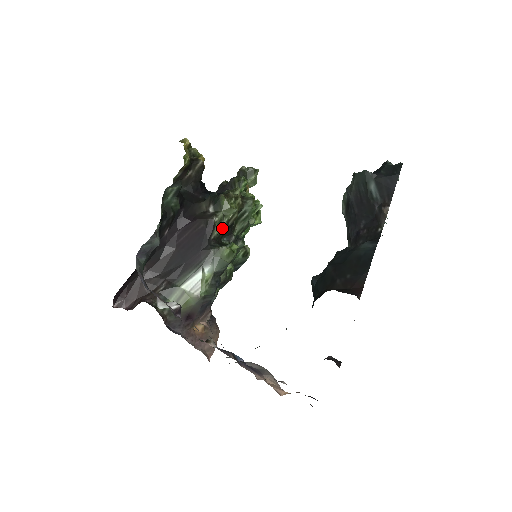
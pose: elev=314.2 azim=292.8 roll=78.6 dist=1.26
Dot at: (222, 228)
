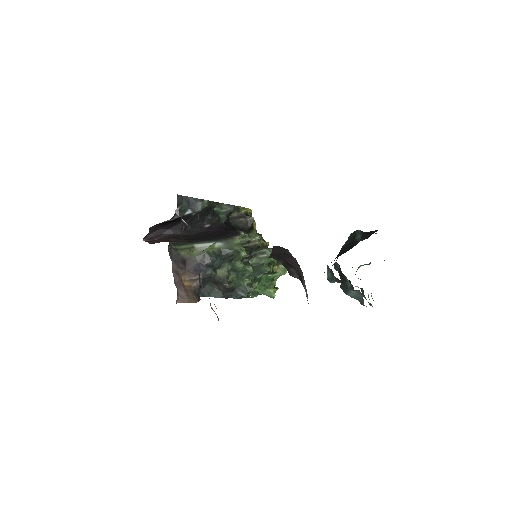
Dot at: (243, 241)
